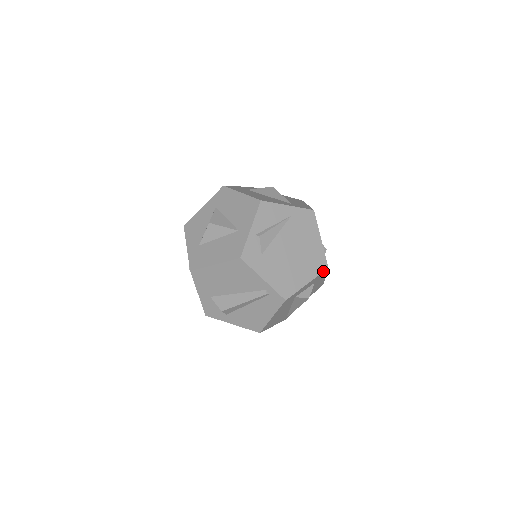
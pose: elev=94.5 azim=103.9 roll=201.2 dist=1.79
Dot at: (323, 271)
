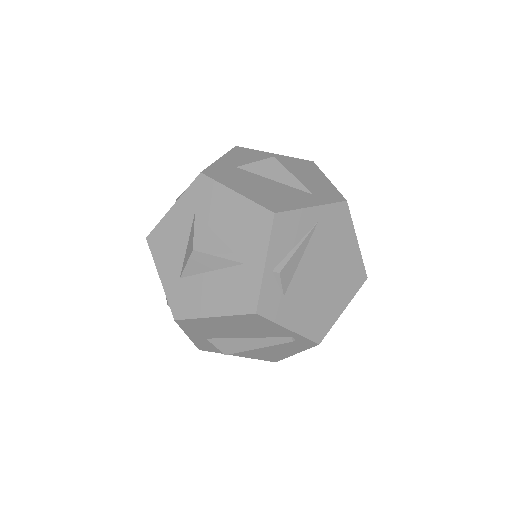
Dot at: (361, 285)
